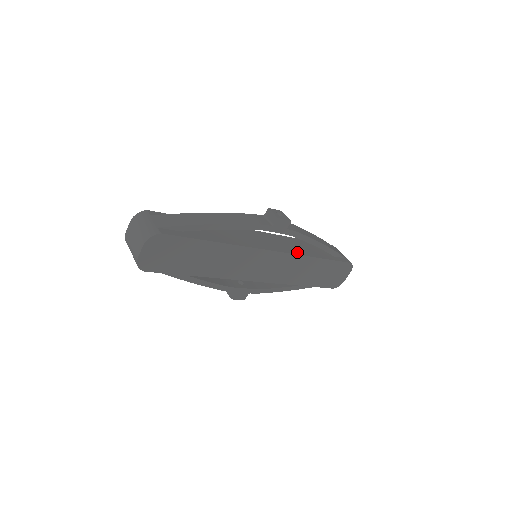
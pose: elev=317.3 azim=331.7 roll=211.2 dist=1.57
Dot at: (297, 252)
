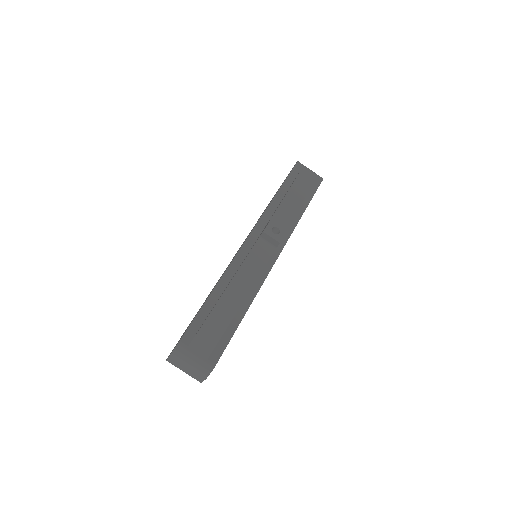
Dot at: (289, 229)
